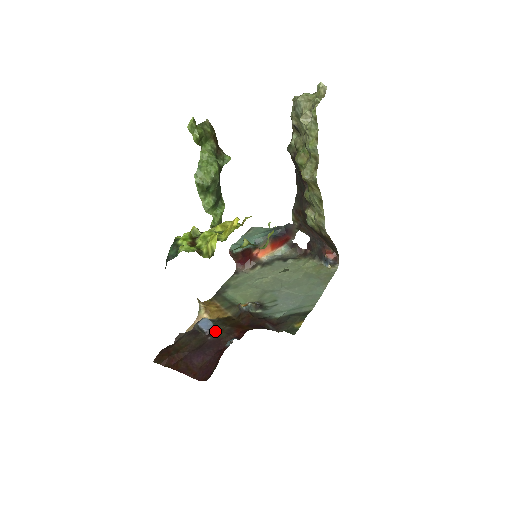
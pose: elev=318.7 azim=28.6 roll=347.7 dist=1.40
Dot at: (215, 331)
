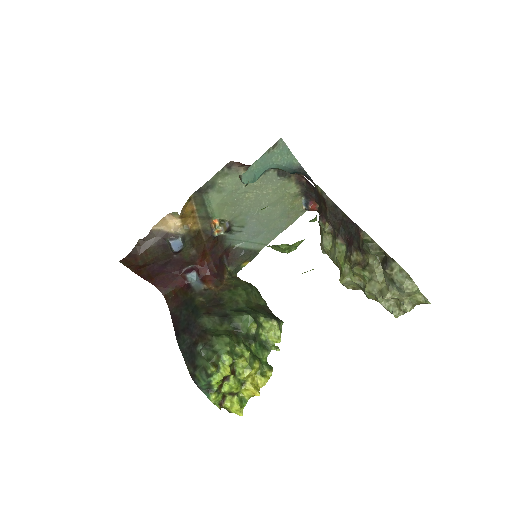
Dot at: (182, 252)
